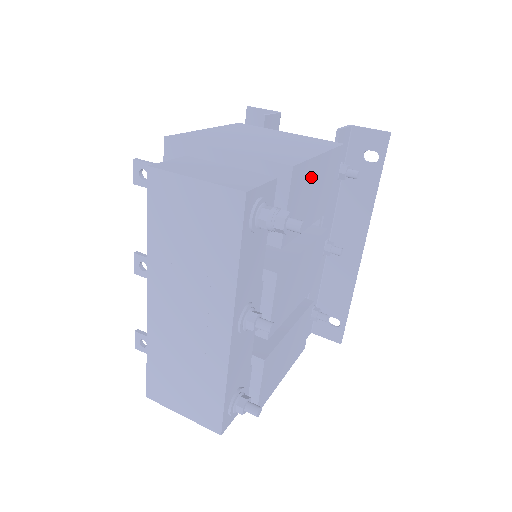
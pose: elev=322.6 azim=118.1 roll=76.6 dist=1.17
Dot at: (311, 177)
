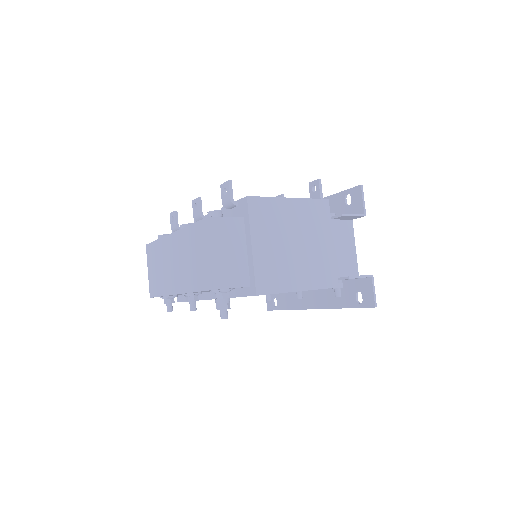
Dot at: occluded
